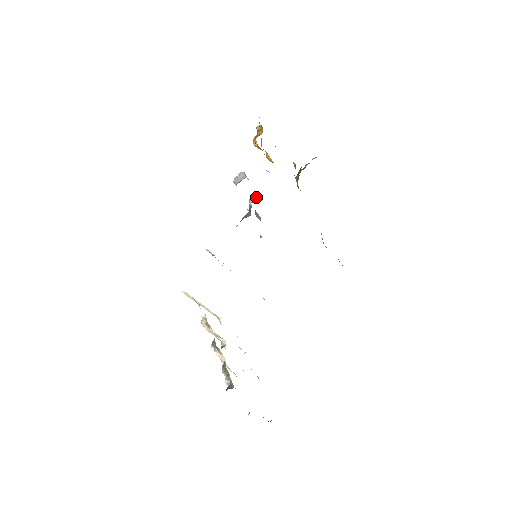
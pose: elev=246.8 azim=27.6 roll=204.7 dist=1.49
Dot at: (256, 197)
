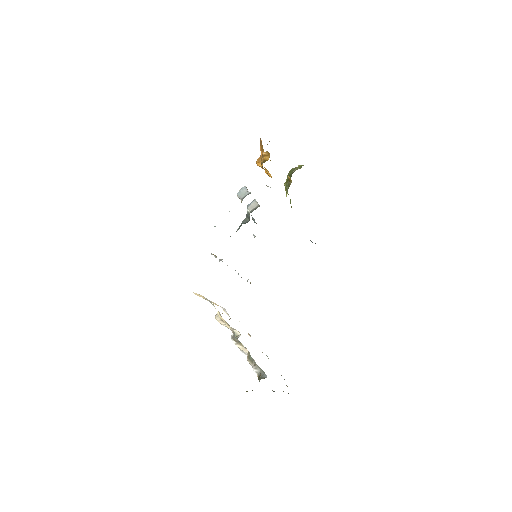
Dot at: (254, 205)
